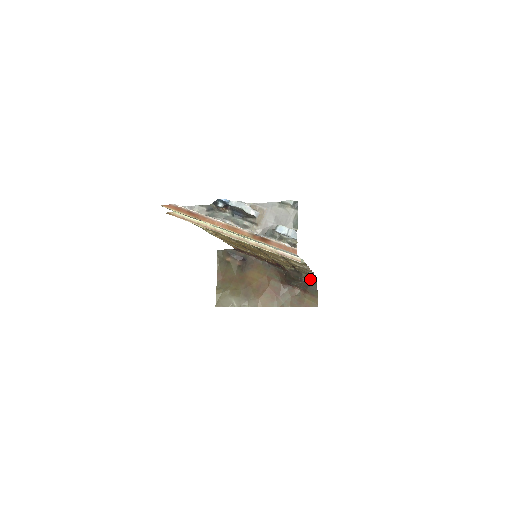
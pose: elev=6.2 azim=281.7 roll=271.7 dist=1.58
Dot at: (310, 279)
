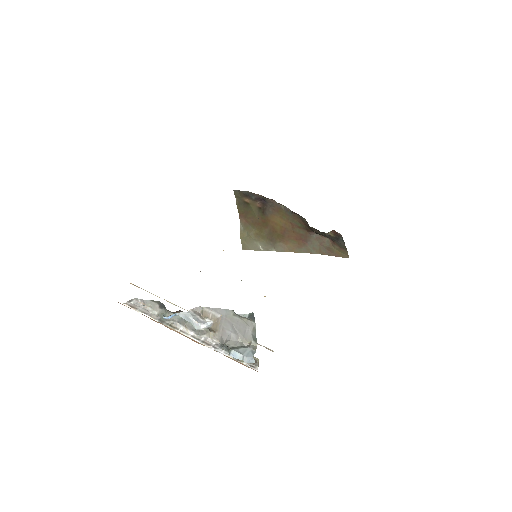
Dot at: (336, 234)
